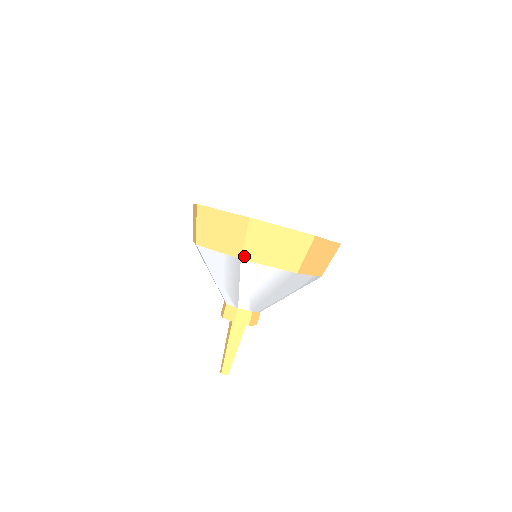
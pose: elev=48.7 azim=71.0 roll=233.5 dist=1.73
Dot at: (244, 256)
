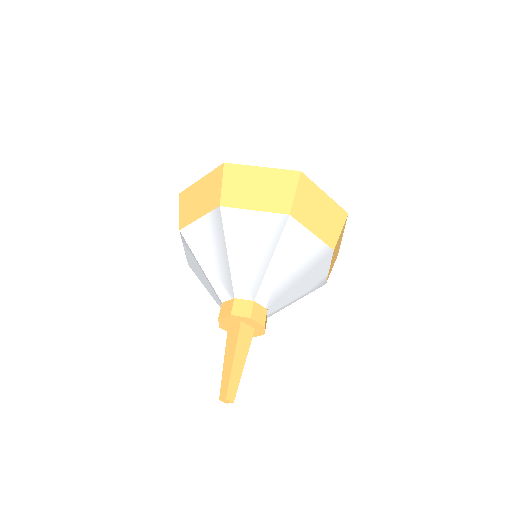
Dot at: (293, 212)
